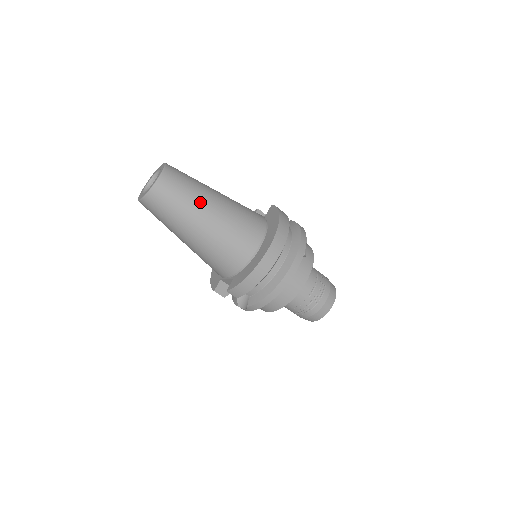
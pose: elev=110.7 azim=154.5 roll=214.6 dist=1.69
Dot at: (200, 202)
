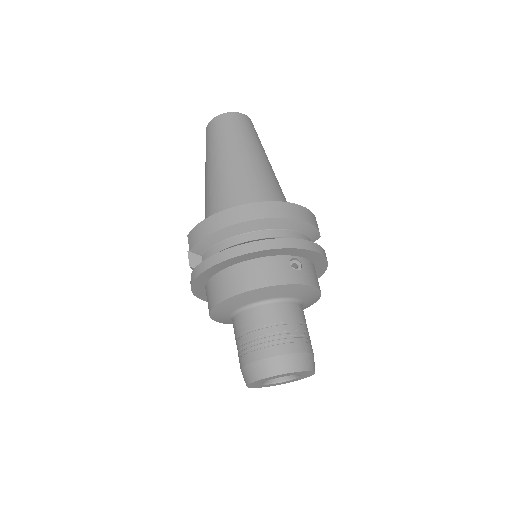
Dot at: (242, 146)
